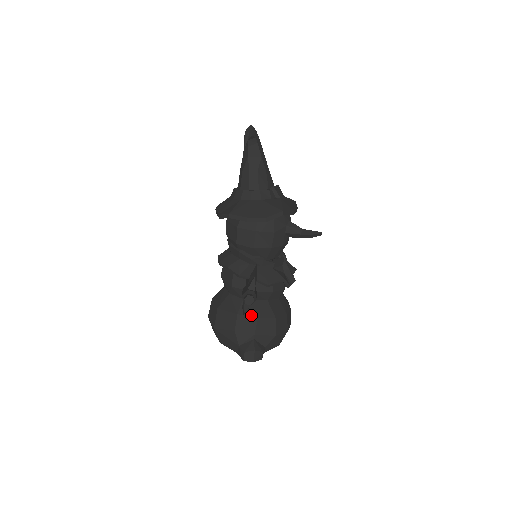
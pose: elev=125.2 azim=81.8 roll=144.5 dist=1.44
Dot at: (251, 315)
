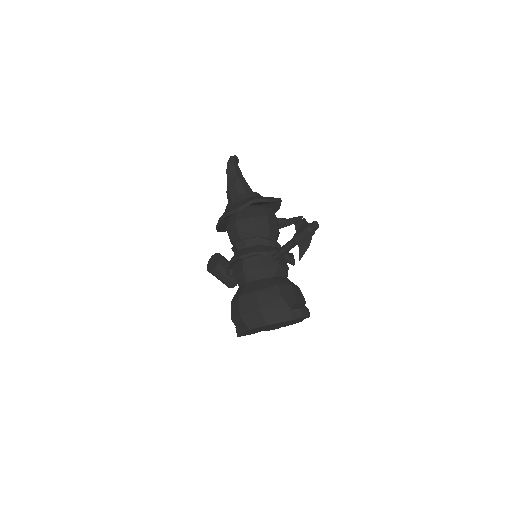
Dot at: (286, 284)
